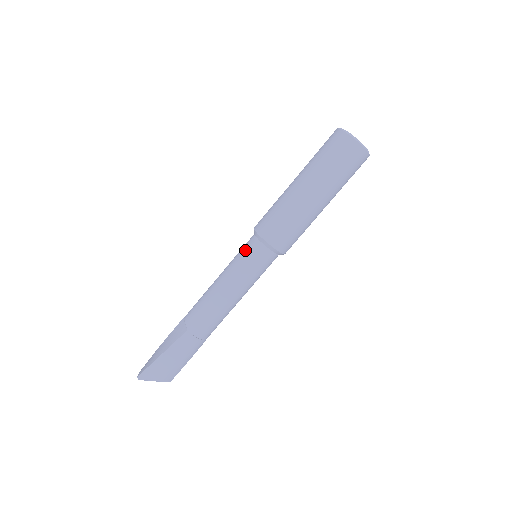
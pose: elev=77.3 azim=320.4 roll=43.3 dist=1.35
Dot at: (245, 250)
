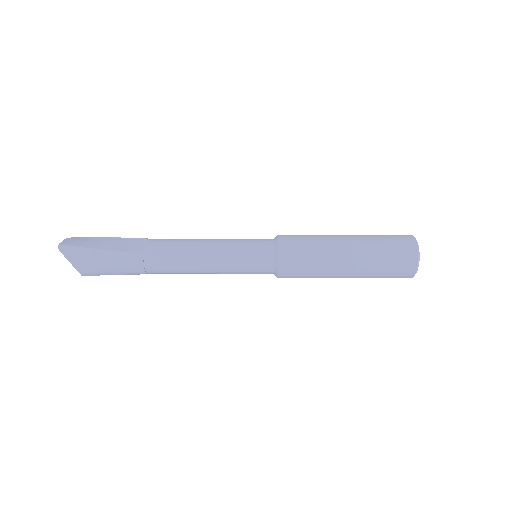
Dot at: (255, 245)
